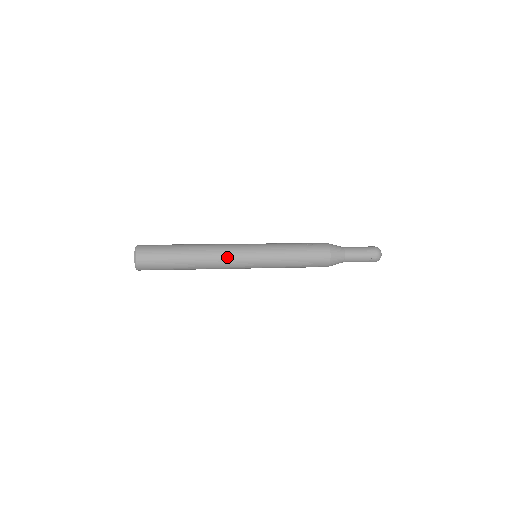
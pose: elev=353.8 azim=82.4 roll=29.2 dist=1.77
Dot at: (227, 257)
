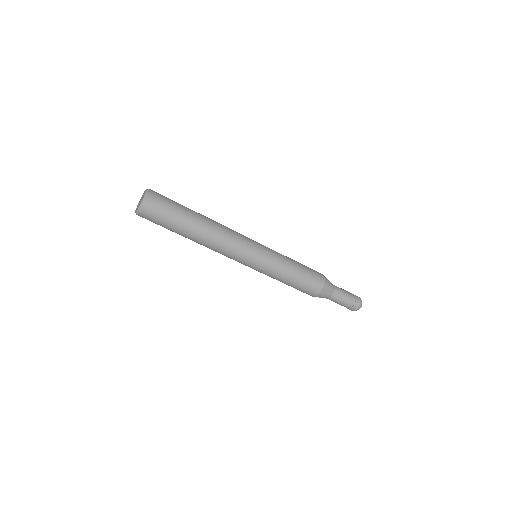
Dot at: occluded
